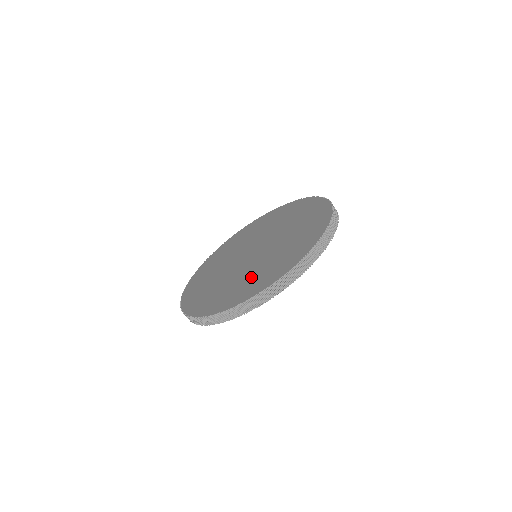
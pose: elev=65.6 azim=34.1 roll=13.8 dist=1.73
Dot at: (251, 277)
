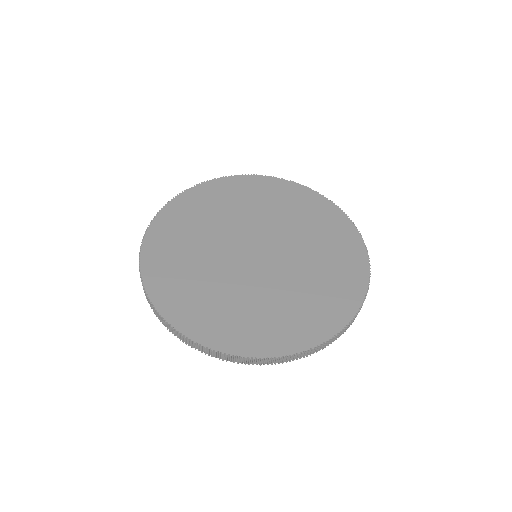
Dot at: (199, 284)
